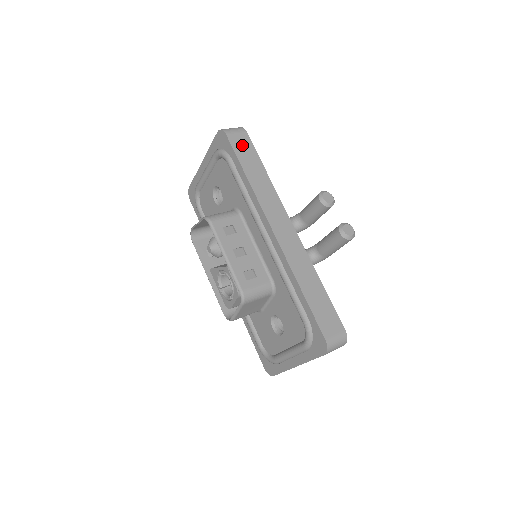
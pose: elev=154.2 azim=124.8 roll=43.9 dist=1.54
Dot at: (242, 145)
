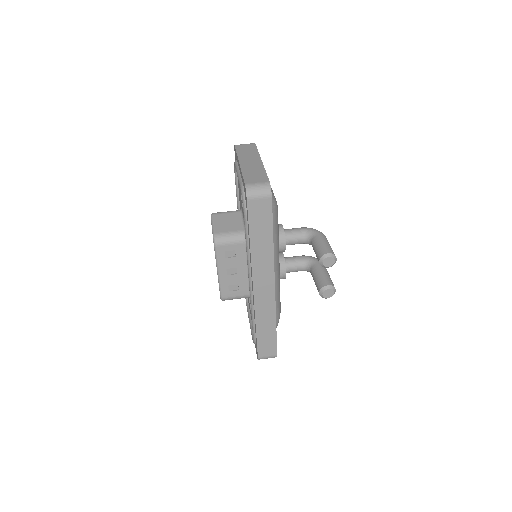
Dot at: (260, 212)
